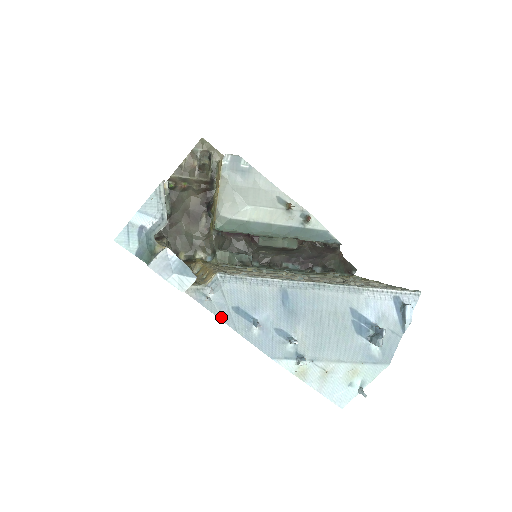
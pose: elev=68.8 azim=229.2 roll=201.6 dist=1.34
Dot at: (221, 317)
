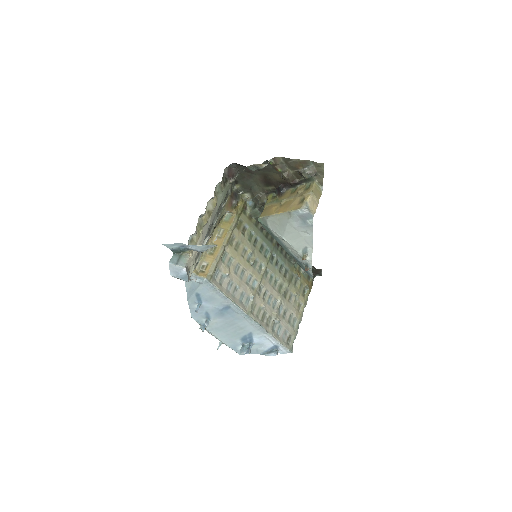
Dot at: (188, 290)
